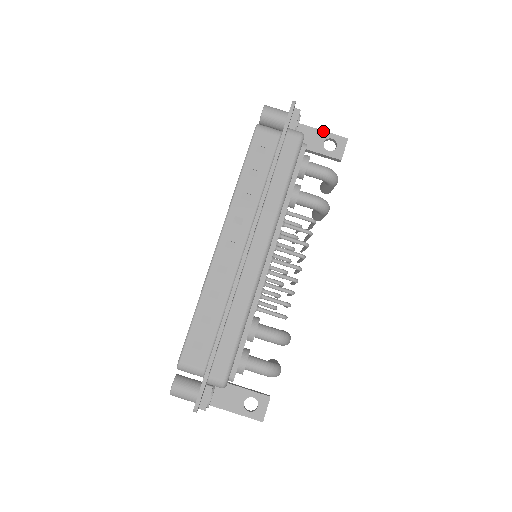
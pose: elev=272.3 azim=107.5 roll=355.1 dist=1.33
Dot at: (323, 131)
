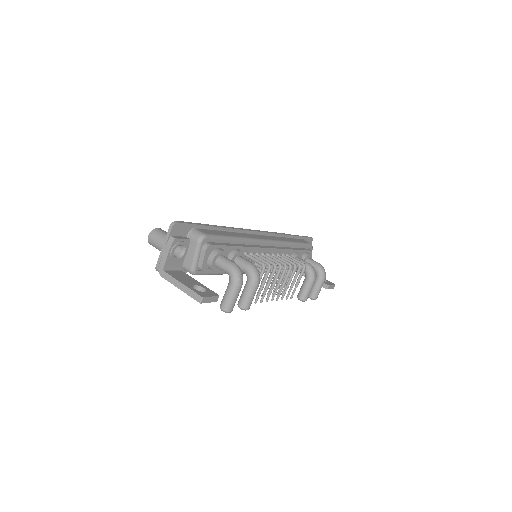
Dot at: occluded
